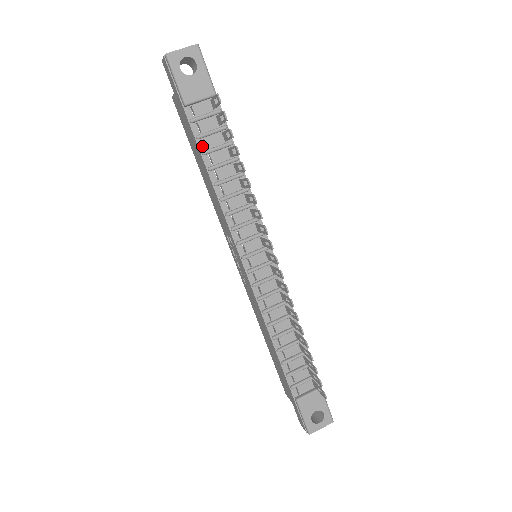
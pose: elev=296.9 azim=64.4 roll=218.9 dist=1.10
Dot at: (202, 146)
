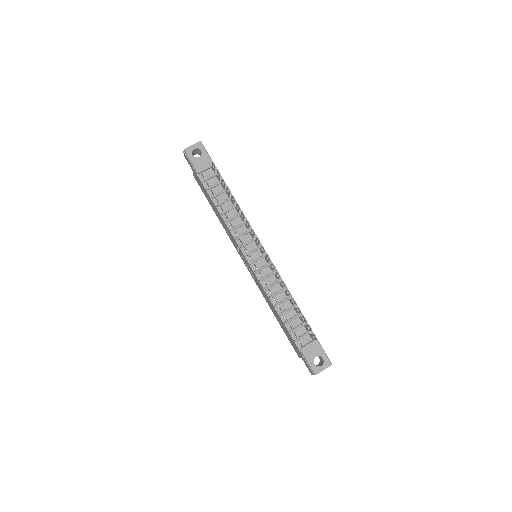
Dot at: (211, 194)
